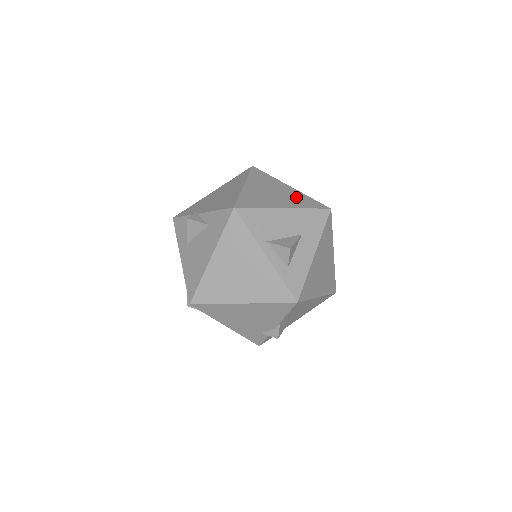
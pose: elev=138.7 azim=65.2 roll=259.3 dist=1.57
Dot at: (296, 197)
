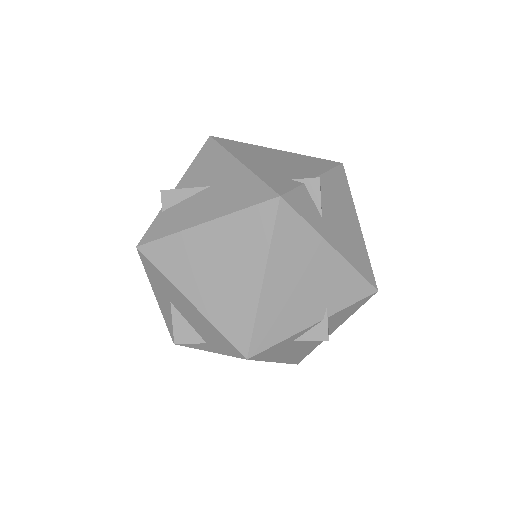
Dot at: occluded
